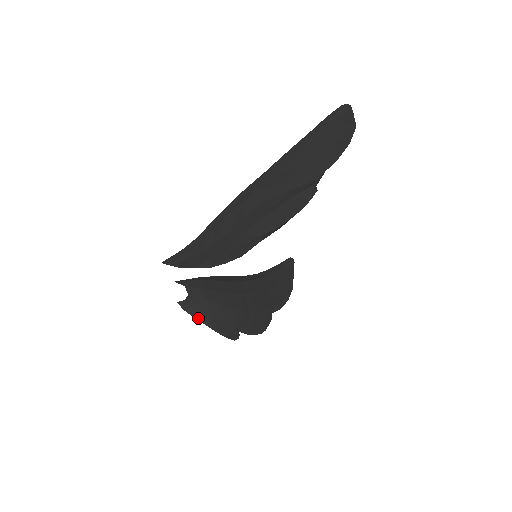
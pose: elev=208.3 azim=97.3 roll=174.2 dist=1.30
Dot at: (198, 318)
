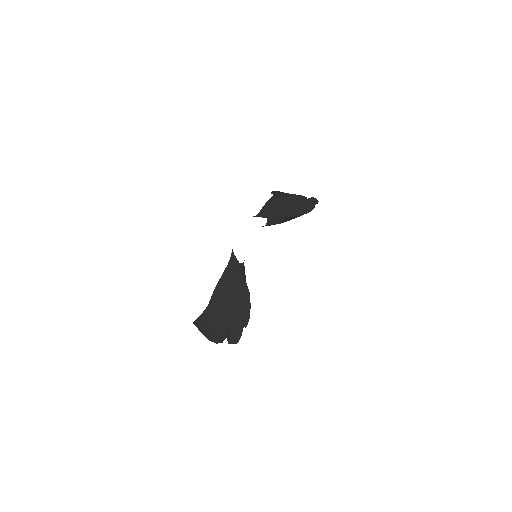
Dot at: occluded
